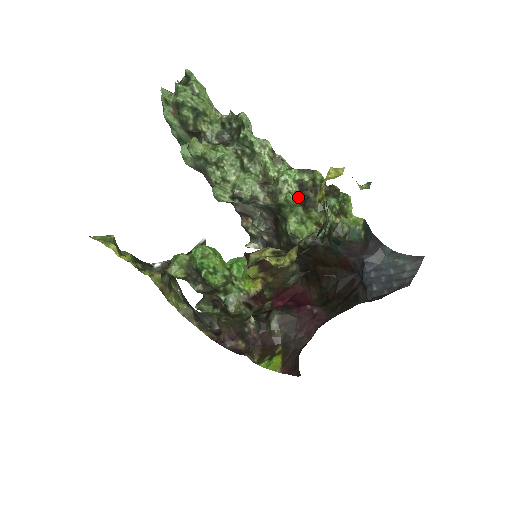
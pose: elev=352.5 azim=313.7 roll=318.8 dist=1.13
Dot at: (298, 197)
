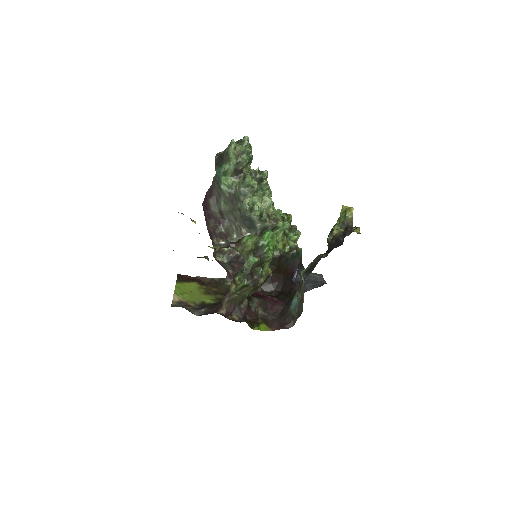
Dot at: occluded
